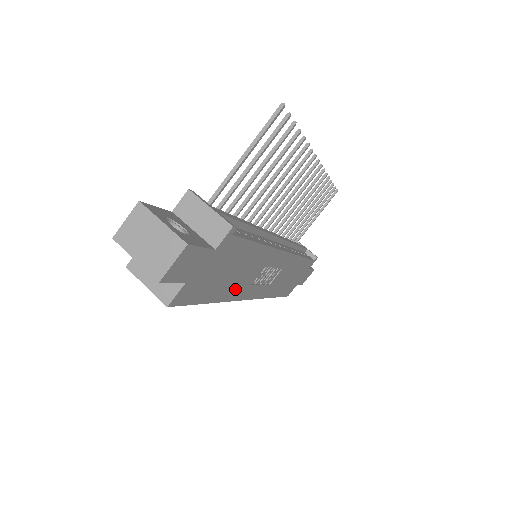
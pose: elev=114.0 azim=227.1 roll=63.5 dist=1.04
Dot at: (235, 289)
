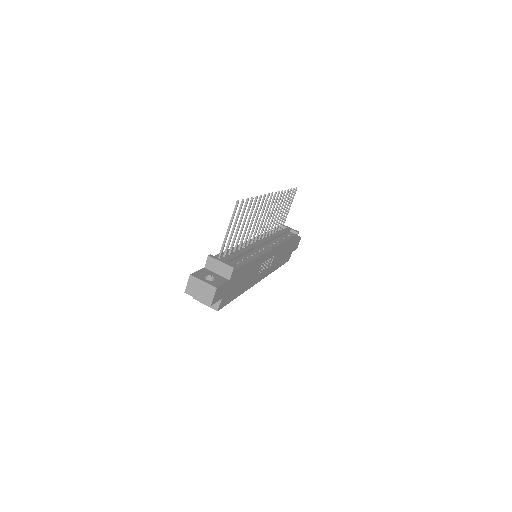
Dot at: (248, 283)
